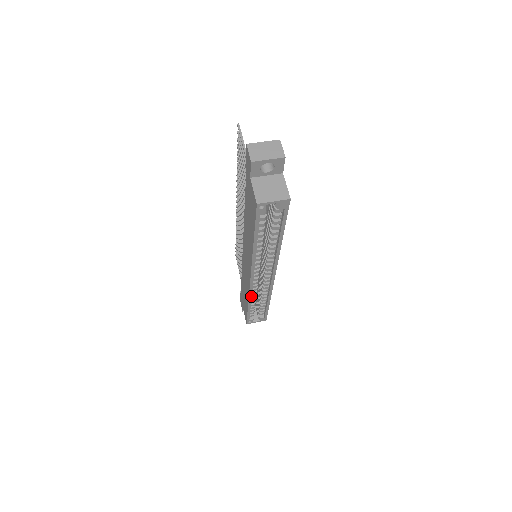
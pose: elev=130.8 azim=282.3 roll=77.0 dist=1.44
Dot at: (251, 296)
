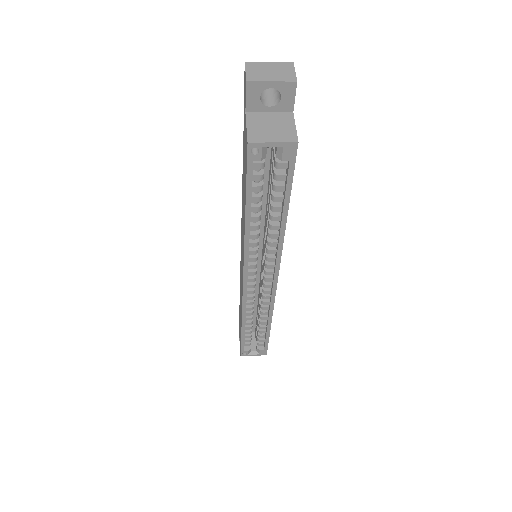
Dot at: (245, 312)
